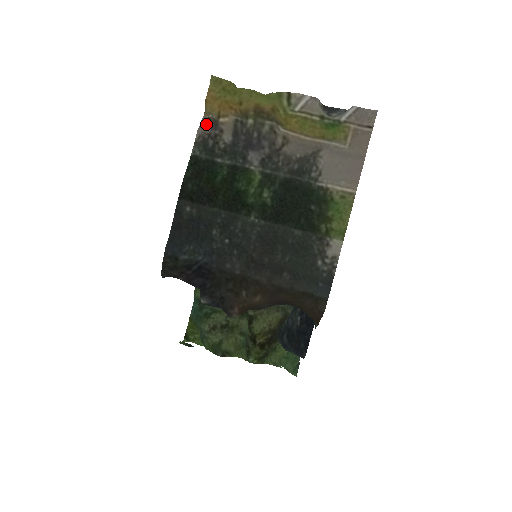
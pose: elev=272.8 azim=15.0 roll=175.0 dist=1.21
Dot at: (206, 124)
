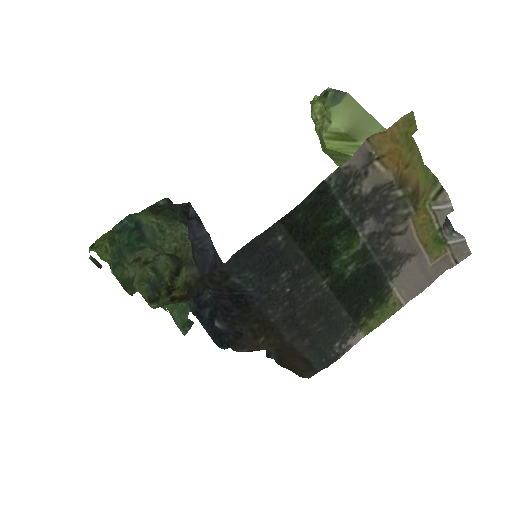
Dot at: (364, 159)
